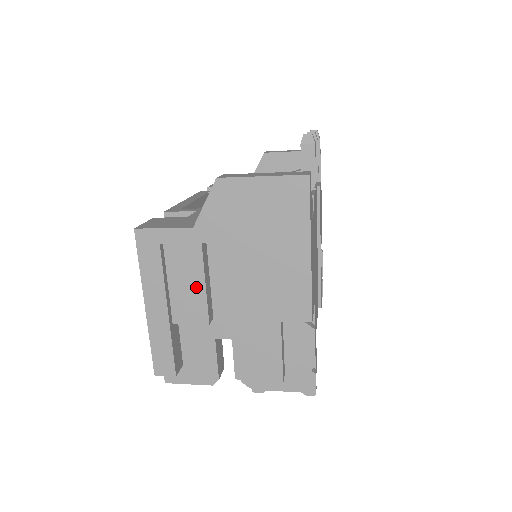
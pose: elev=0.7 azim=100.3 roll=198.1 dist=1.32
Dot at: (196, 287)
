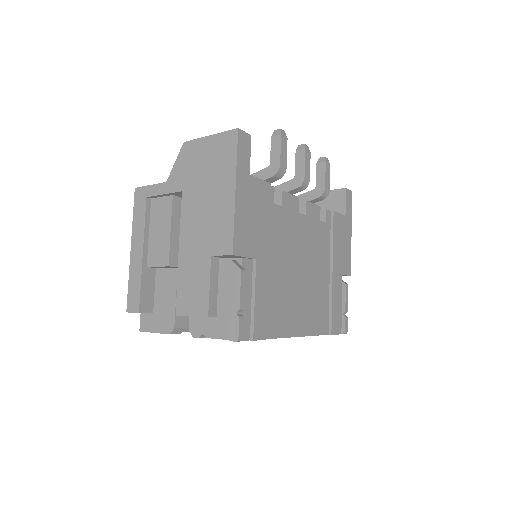
Dot at: (165, 233)
